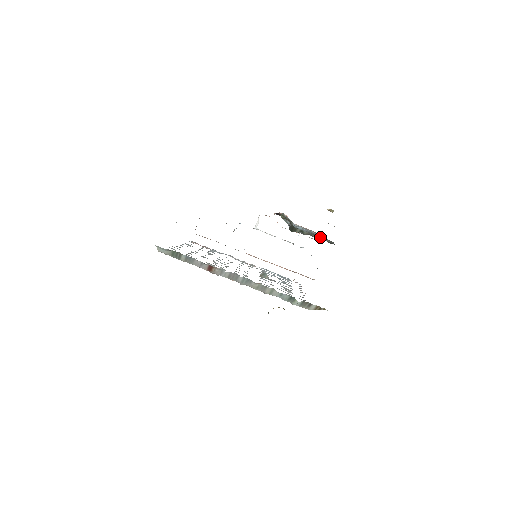
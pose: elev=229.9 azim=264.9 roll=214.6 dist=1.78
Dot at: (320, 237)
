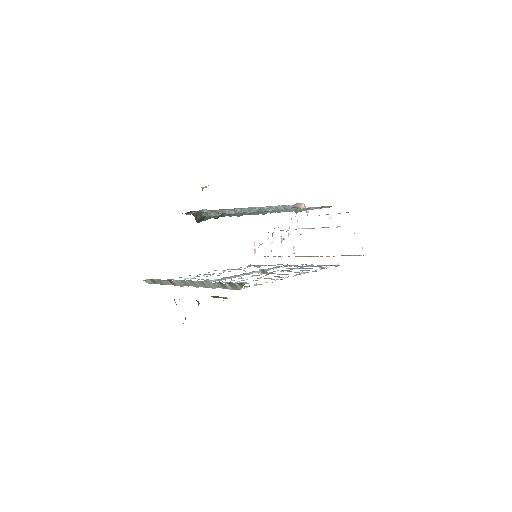
Dot at: (222, 215)
